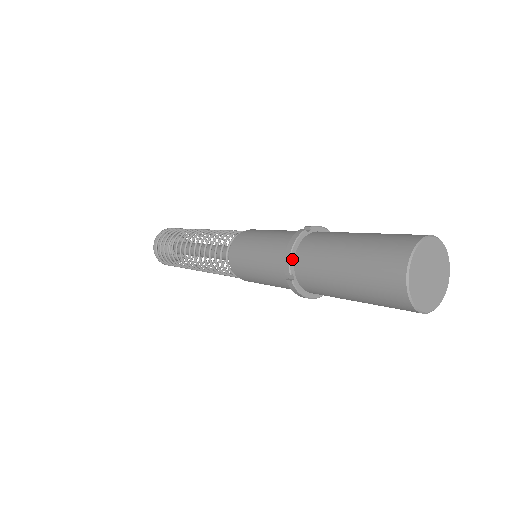
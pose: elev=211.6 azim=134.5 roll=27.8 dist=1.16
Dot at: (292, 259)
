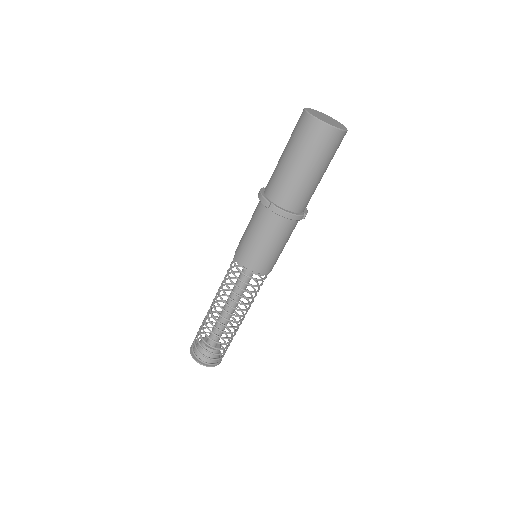
Dot at: (265, 197)
